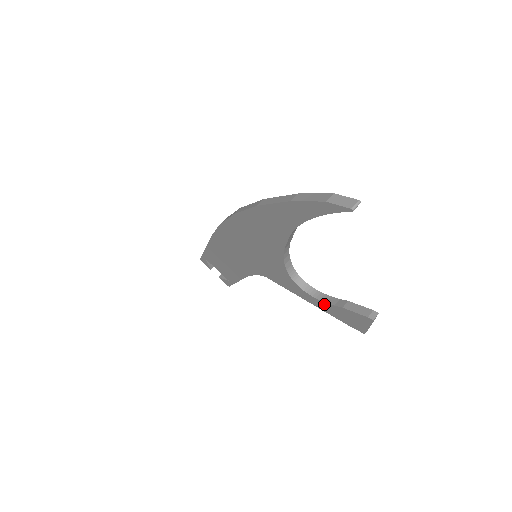
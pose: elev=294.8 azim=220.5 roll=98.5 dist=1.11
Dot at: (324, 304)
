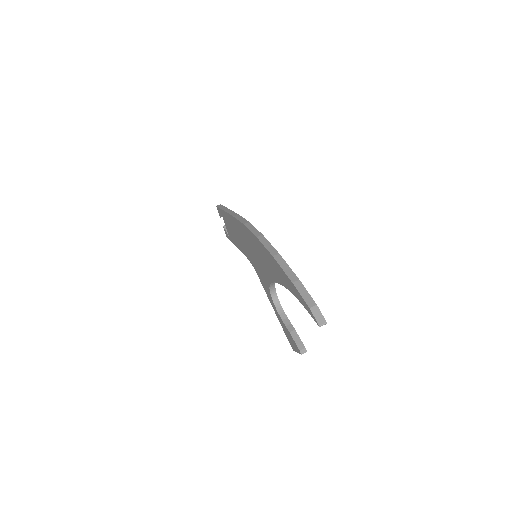
Dot at: (280, 318)
